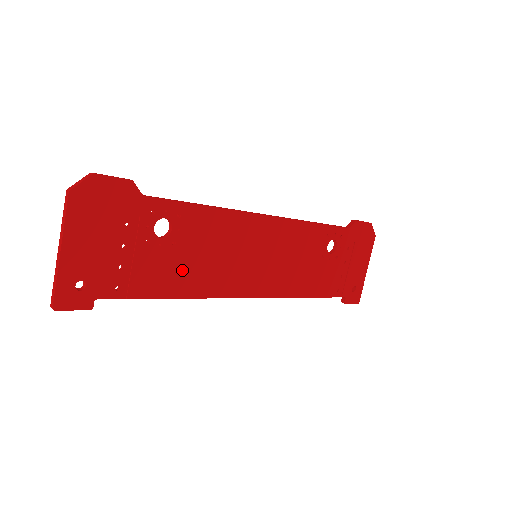
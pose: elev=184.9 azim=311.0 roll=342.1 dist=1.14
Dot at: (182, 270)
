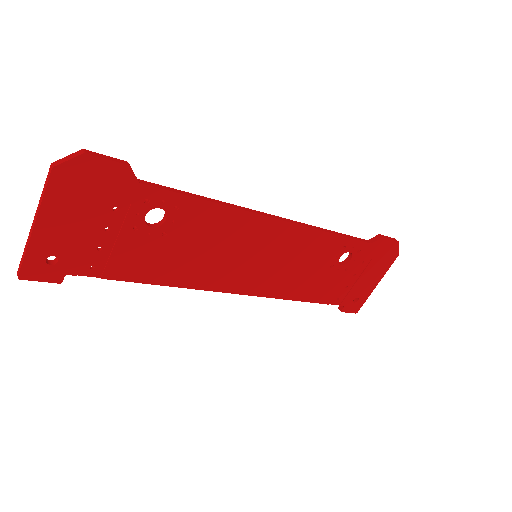
Dot at: (168, 260)
